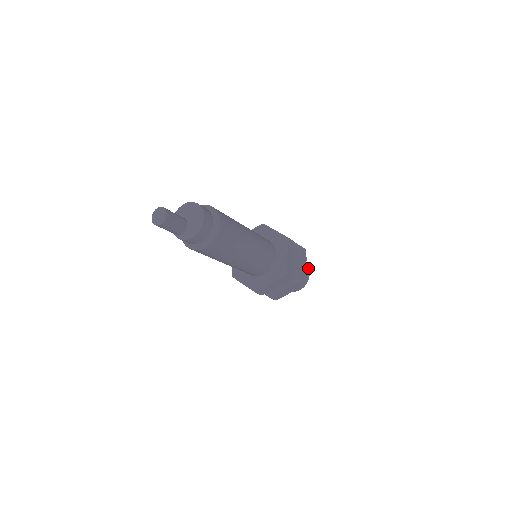
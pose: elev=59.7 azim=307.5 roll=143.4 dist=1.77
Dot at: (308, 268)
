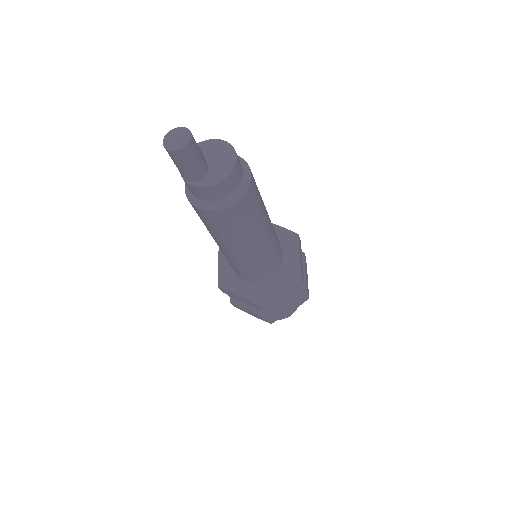
Dot at: occluded
